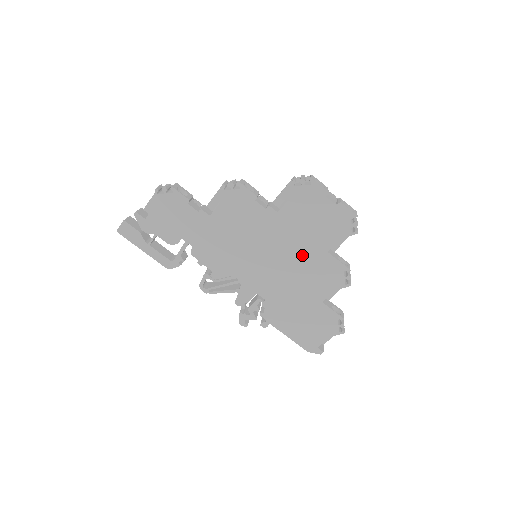
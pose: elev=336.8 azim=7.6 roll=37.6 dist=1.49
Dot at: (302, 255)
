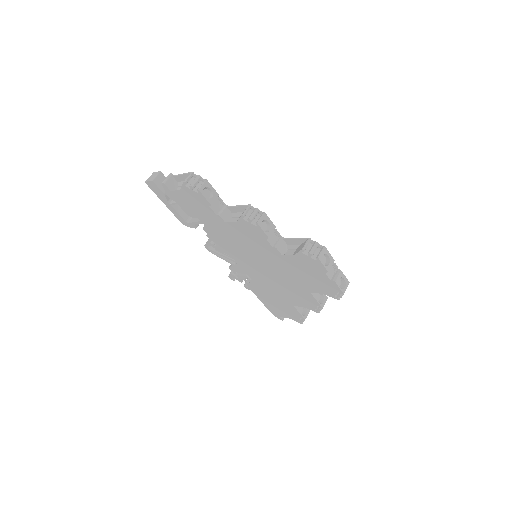
Dot at: (290, 282)
